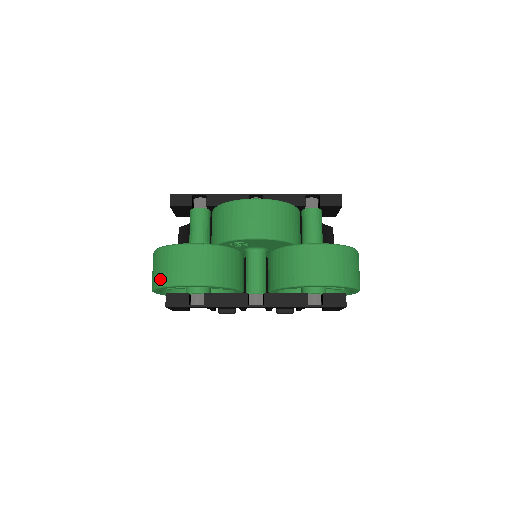
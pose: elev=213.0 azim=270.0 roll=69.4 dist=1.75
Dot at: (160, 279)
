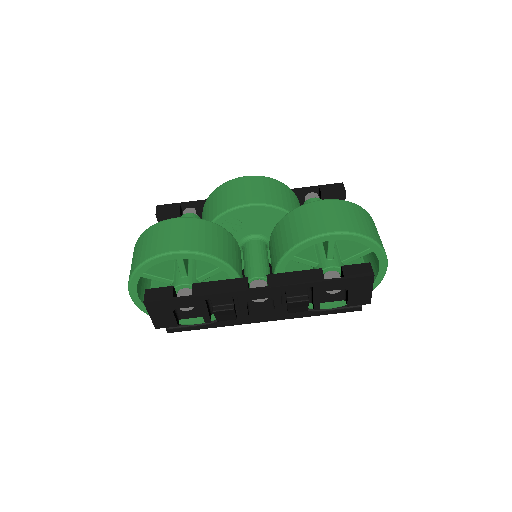
Dot at: (137, 261)
